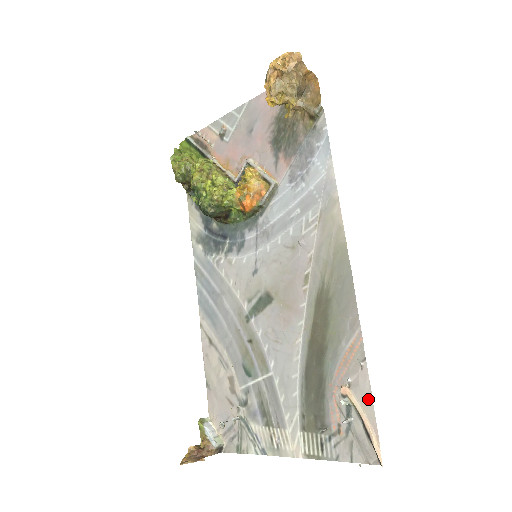
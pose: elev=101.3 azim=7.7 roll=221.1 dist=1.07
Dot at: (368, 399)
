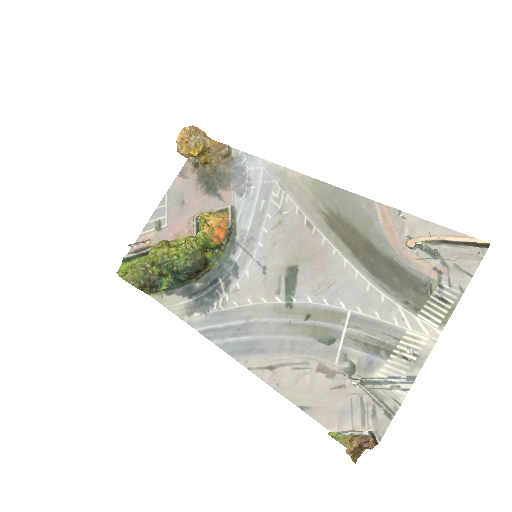
Dot at: (430, 226)
